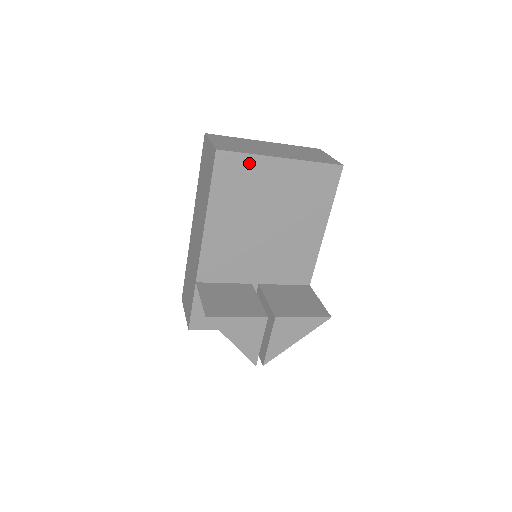
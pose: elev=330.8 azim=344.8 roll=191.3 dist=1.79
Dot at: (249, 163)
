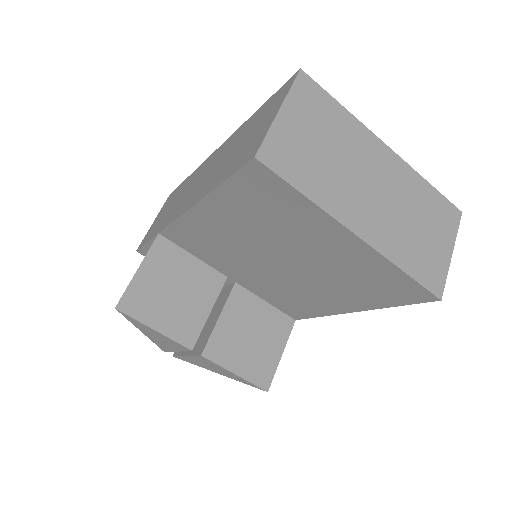
Dot at: (299, 204)
